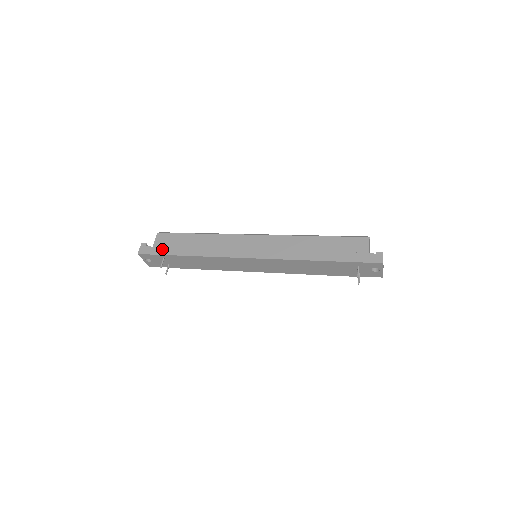
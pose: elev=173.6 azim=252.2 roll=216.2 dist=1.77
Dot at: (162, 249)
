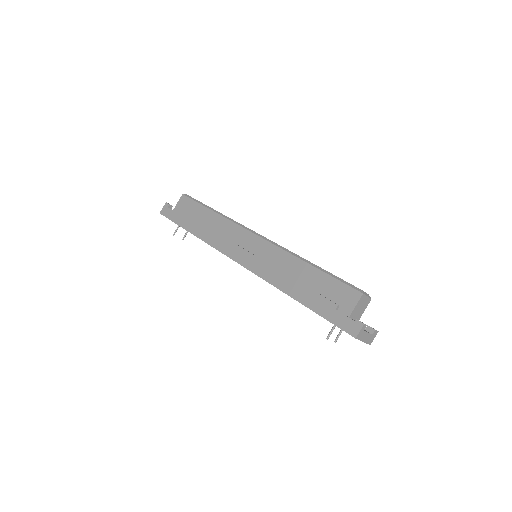
Dot at: (177, 216)
